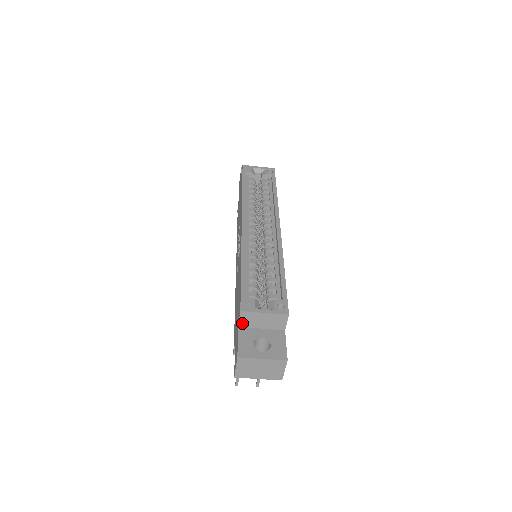
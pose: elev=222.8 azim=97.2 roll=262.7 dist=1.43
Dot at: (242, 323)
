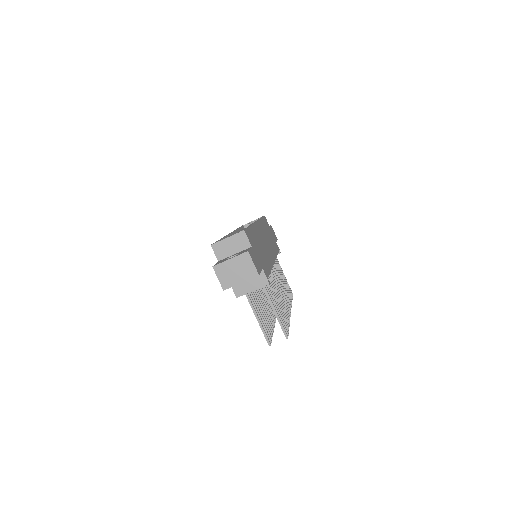
Dot at: (219, 256)
